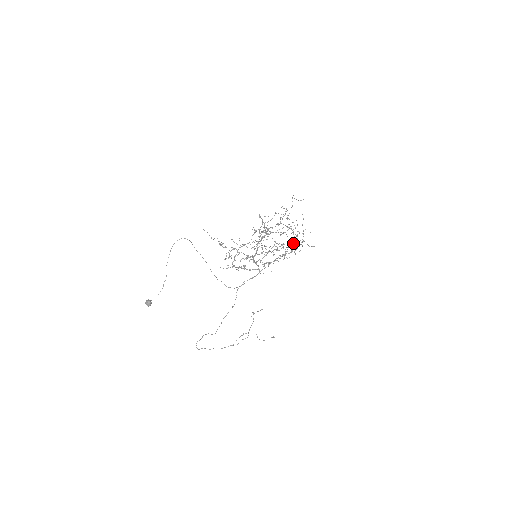
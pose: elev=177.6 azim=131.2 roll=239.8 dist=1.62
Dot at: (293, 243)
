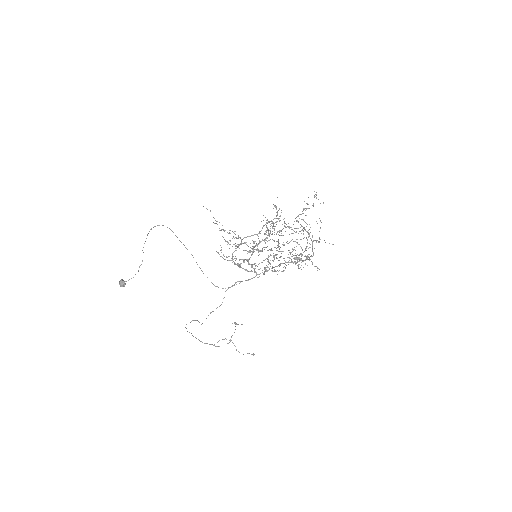
Dot at: (305, 250)
